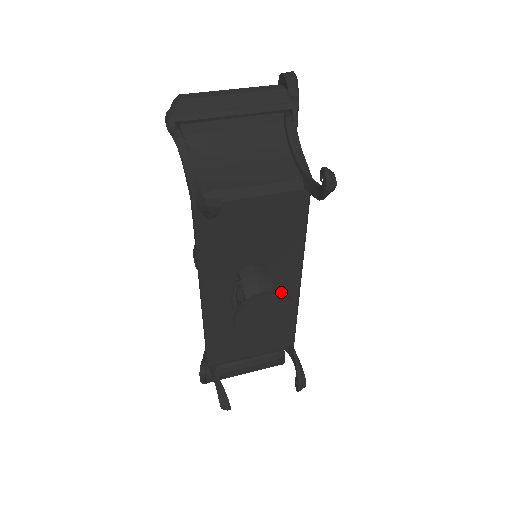
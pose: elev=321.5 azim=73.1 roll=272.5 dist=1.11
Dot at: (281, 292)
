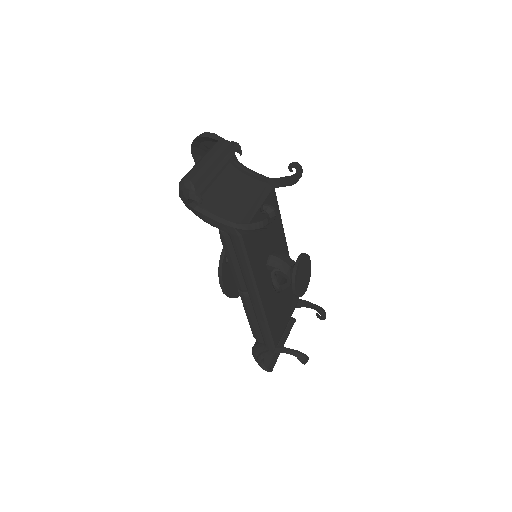
Dot at: (302, 253)
